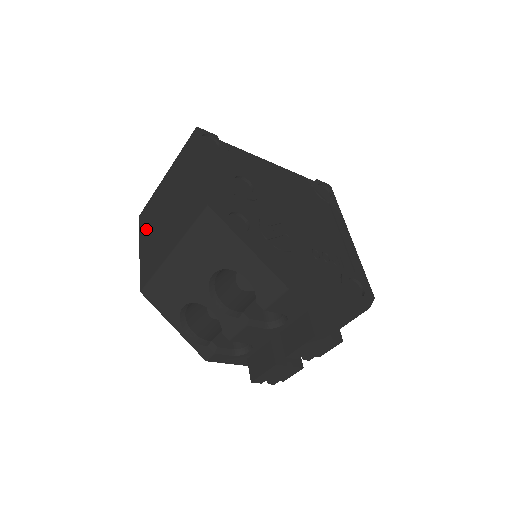
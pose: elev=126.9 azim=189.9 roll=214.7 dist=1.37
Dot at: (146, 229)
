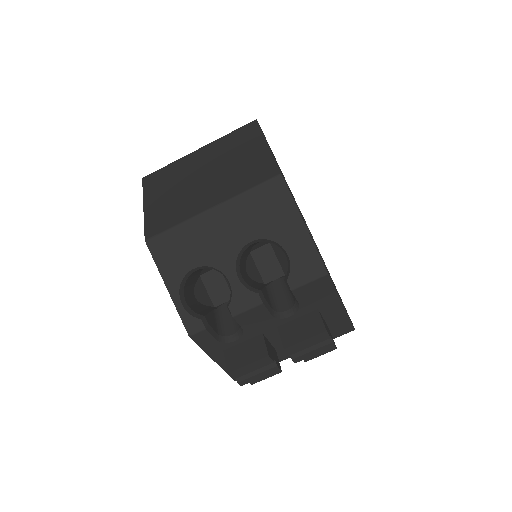
Dot at: (159, 188)
